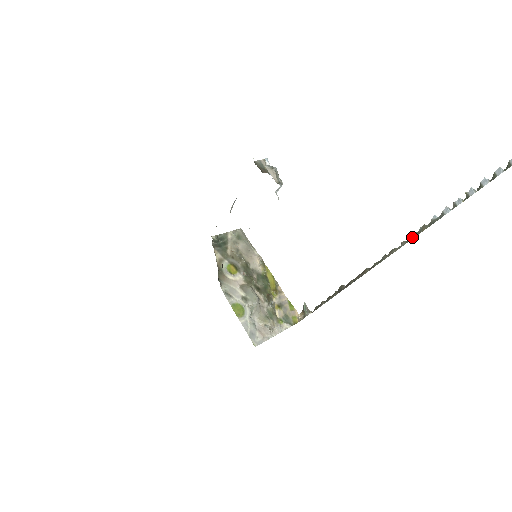
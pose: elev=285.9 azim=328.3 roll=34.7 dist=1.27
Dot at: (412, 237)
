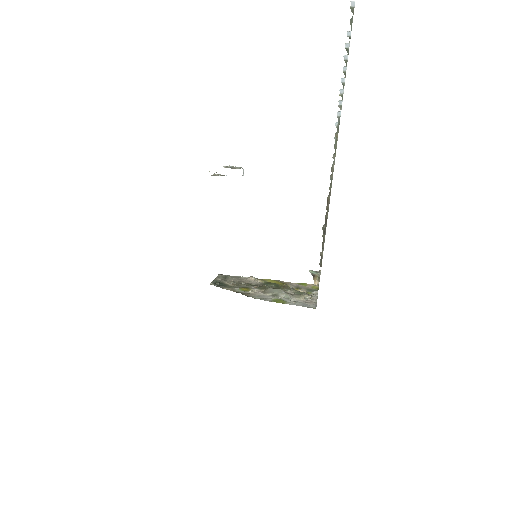
Dot at: (335, 147)
